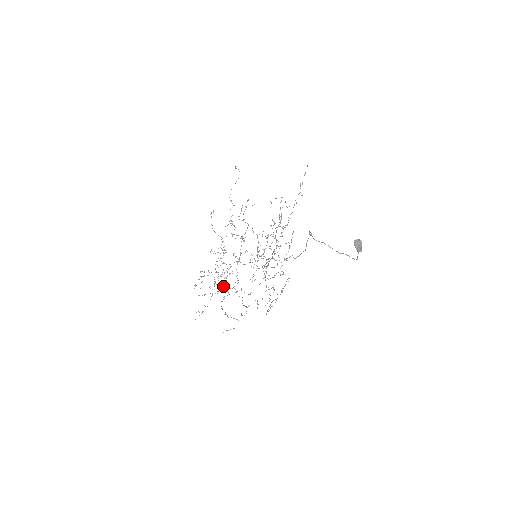
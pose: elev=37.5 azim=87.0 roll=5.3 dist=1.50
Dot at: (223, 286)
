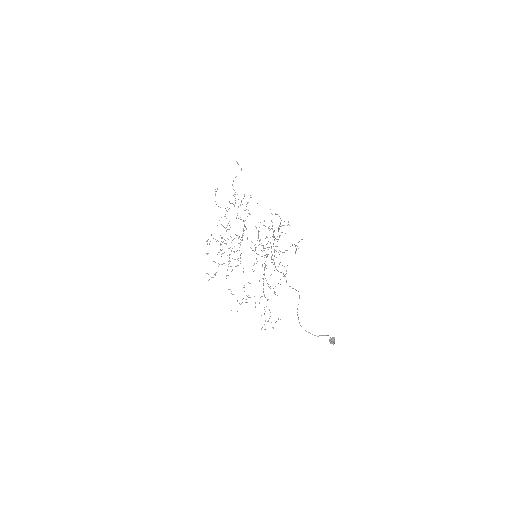
Dot at: (228, 261)
